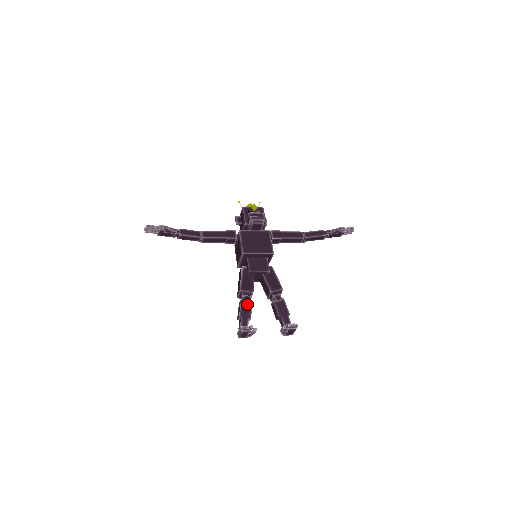
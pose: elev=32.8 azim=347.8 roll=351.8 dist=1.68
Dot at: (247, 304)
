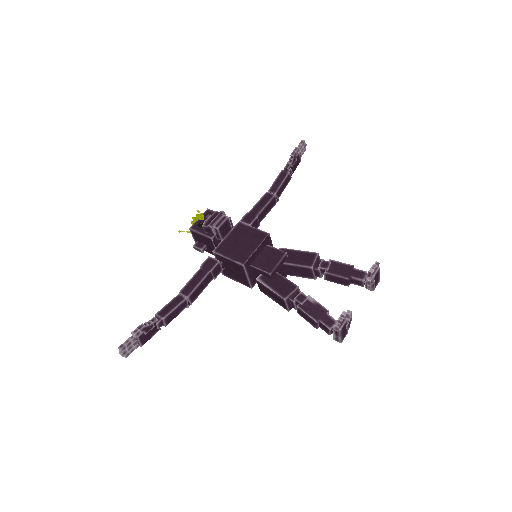
Dot at: (307, 303)
